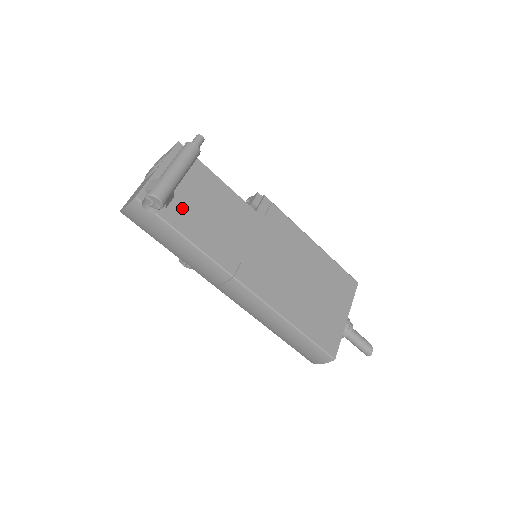
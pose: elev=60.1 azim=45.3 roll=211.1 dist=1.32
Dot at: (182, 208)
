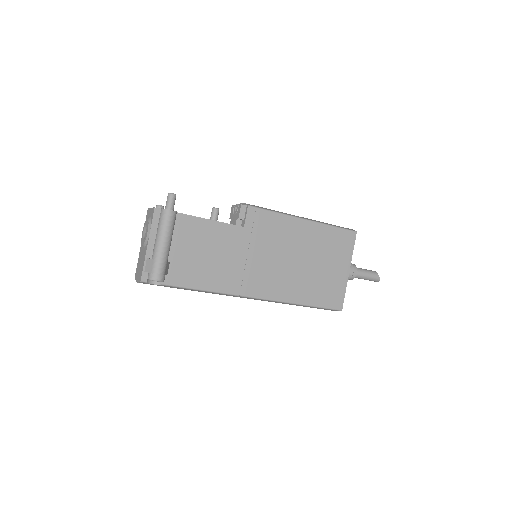
Dot at: (180, 266)
